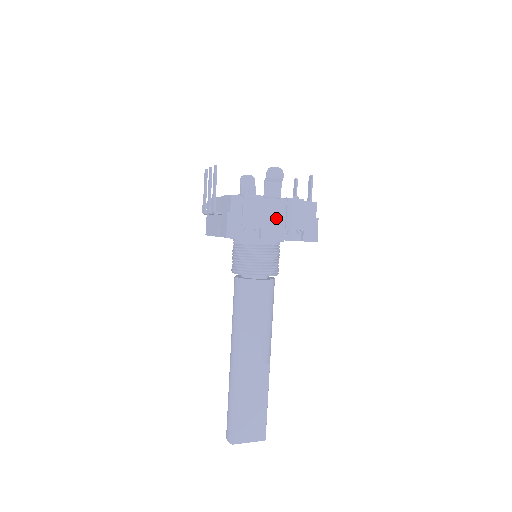
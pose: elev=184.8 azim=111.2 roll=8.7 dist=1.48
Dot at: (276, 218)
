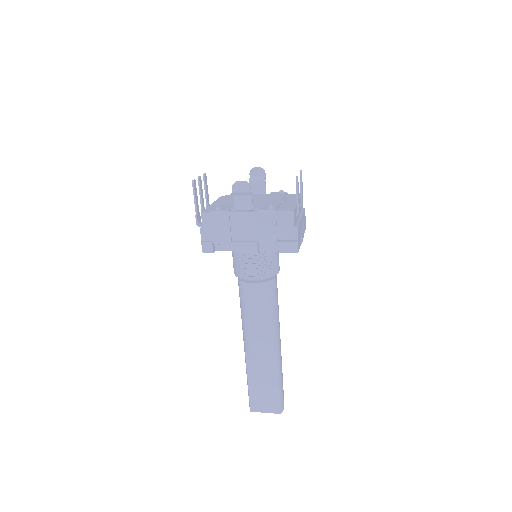
Dot at: (249, 231)
